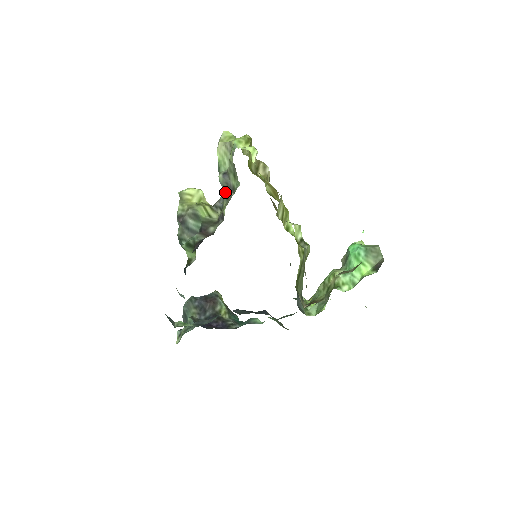
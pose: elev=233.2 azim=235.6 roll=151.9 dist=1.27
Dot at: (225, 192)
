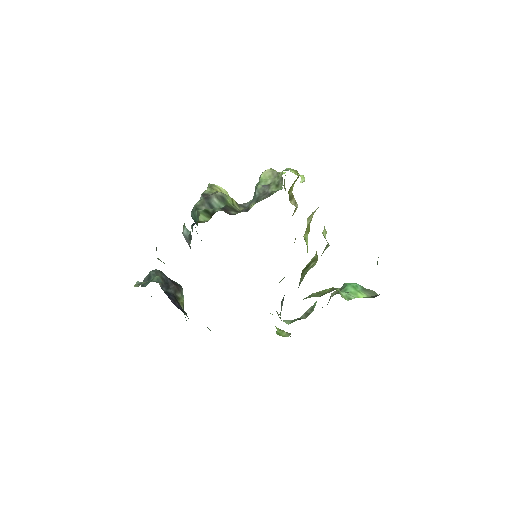
Dot at: (258, 197)
